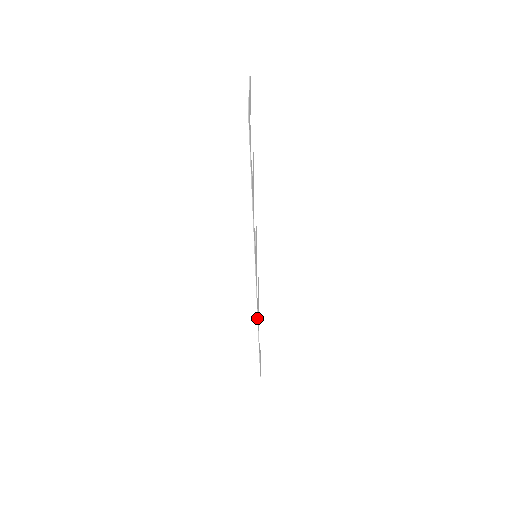
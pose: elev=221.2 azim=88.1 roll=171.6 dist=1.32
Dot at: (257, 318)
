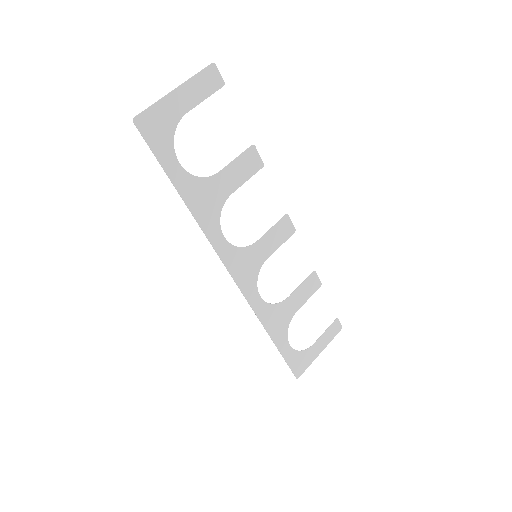
Dot at: (258, 318)
